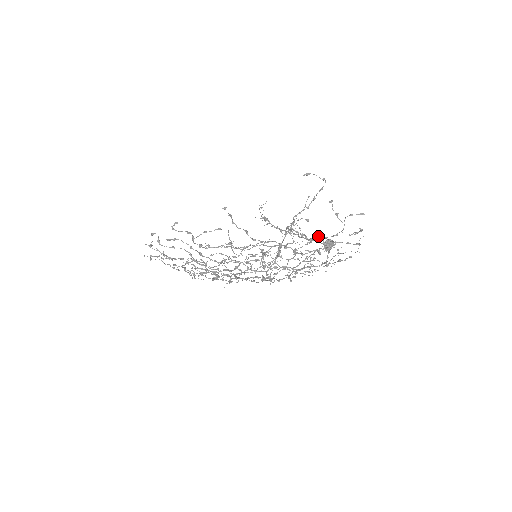
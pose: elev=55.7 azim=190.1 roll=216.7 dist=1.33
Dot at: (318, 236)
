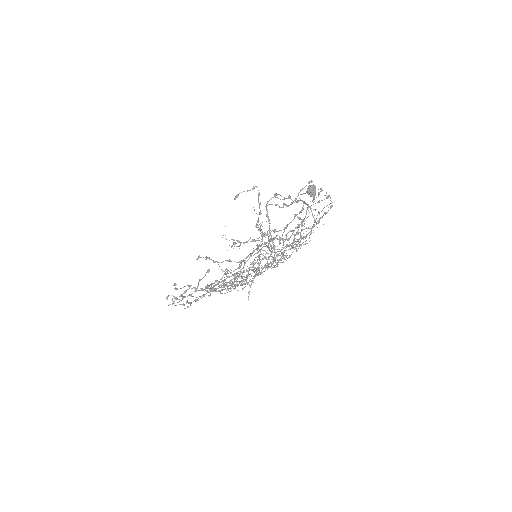
Dot at: occluded
